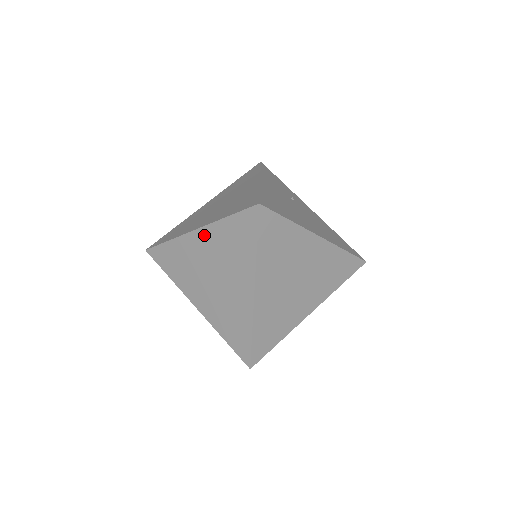
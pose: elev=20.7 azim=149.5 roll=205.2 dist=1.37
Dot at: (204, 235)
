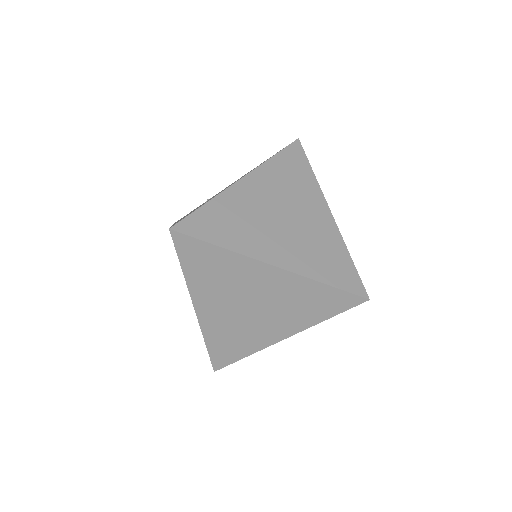
Dot at: (201, 302)
